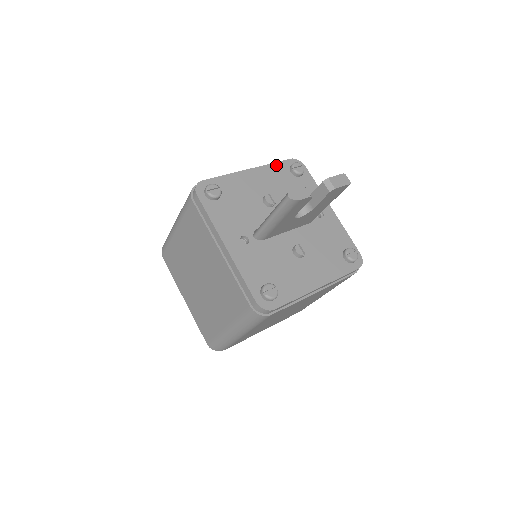
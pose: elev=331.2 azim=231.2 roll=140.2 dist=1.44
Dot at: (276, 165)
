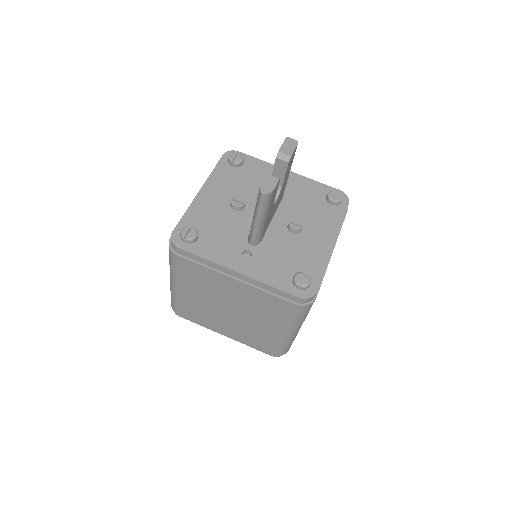
Dot at: (217, 170)
